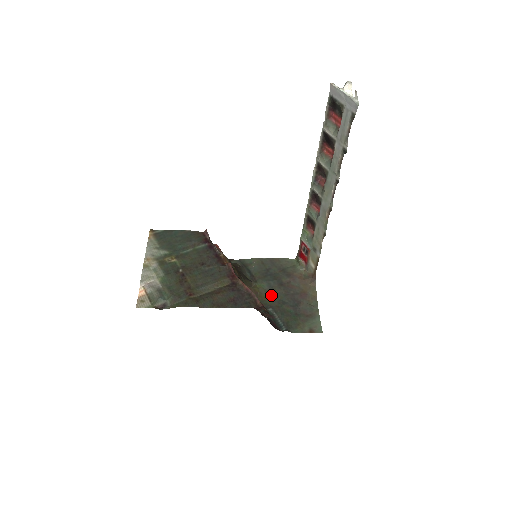
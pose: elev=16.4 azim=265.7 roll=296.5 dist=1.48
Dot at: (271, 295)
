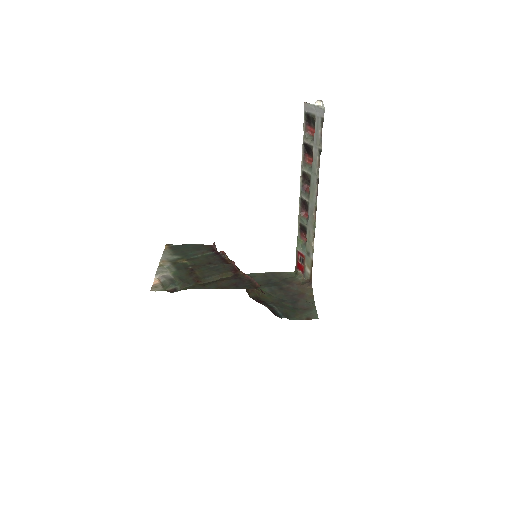
Dot at: (272, 296)
